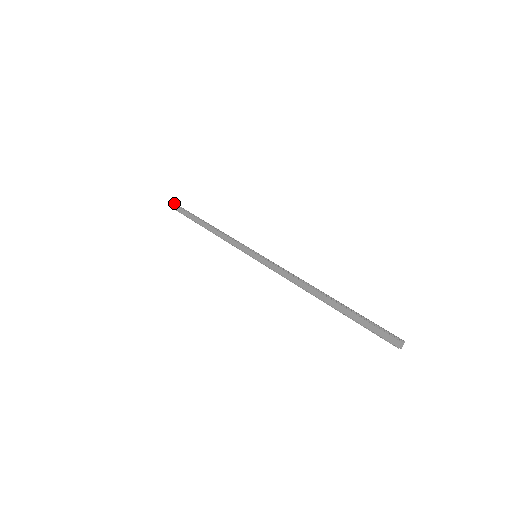
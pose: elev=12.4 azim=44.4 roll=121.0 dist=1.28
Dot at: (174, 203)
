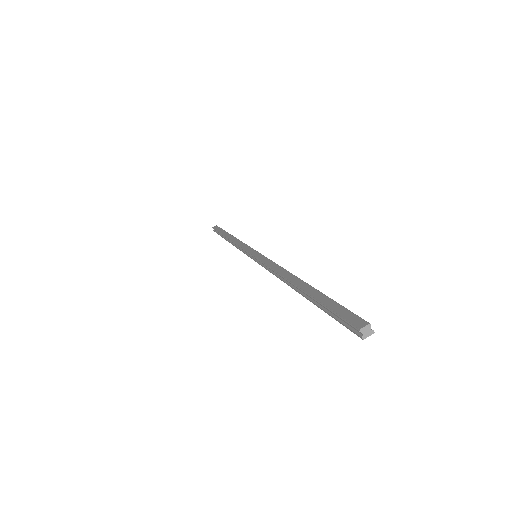
Dot at: occluded
